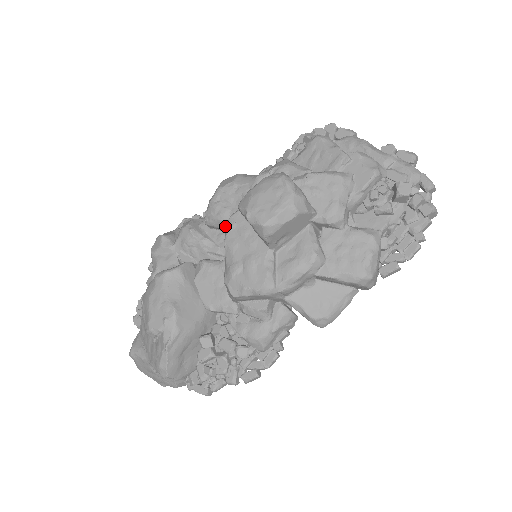
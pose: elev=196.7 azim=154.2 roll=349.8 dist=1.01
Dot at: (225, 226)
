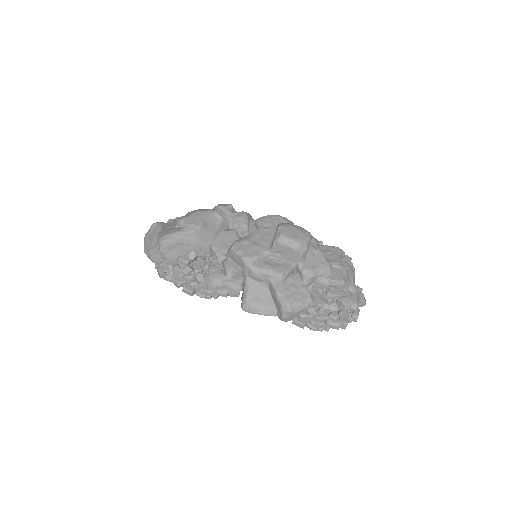
Dot at: occluded
